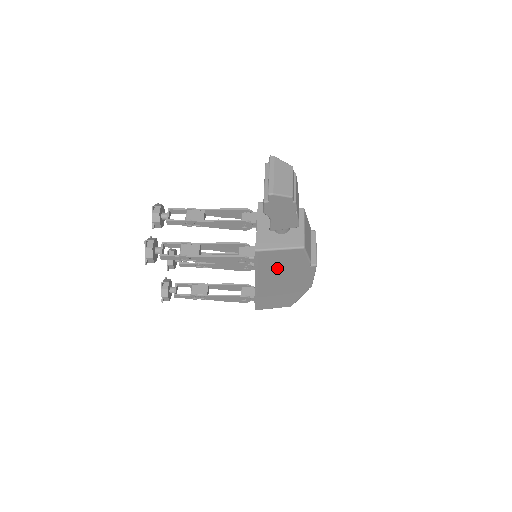
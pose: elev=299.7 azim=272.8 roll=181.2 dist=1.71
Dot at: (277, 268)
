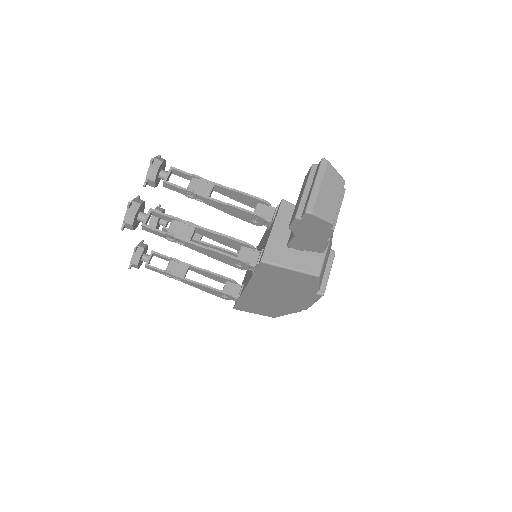
Dot at: (277, 283)
